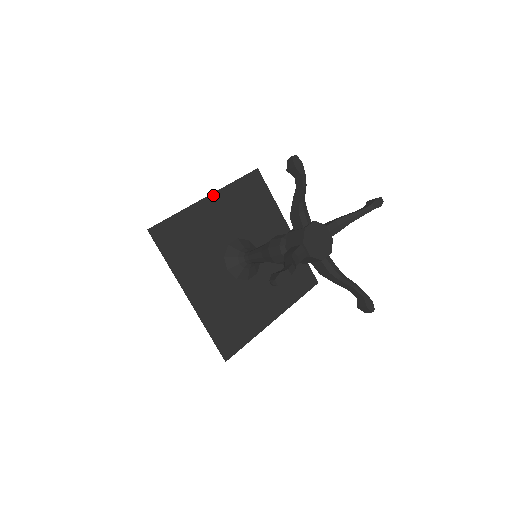
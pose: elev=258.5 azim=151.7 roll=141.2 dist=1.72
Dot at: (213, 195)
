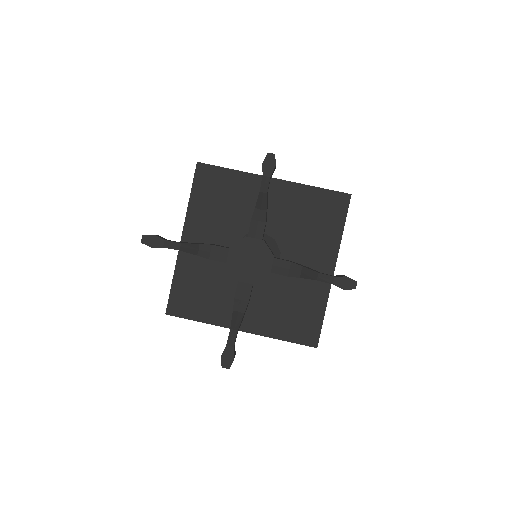
Dot at: (184, 233)
